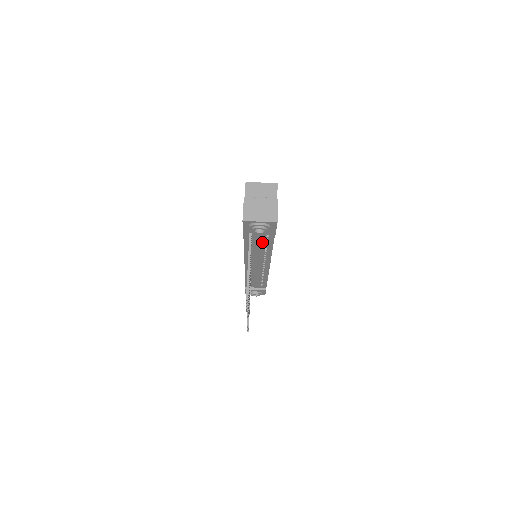
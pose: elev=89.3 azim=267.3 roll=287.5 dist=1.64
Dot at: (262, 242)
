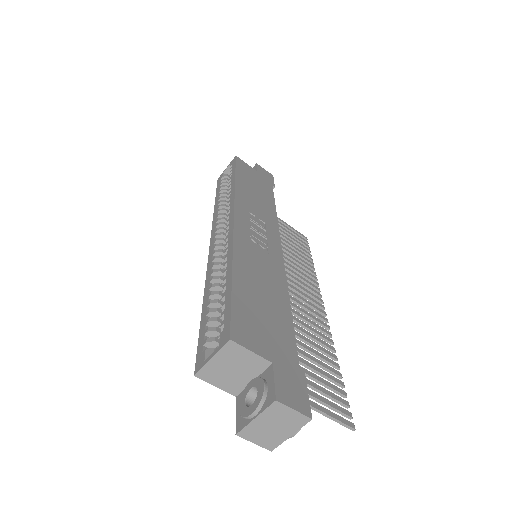
Dot at: occluded
